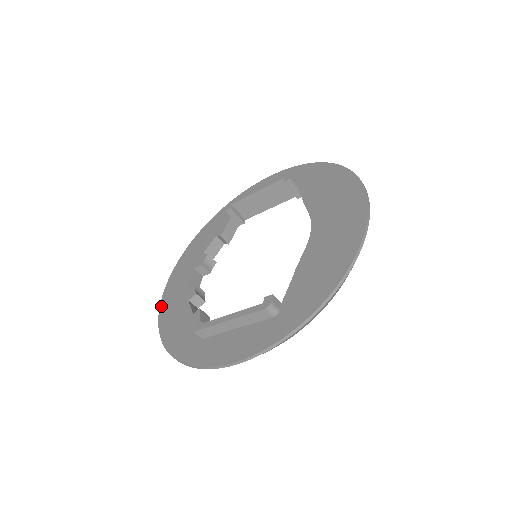
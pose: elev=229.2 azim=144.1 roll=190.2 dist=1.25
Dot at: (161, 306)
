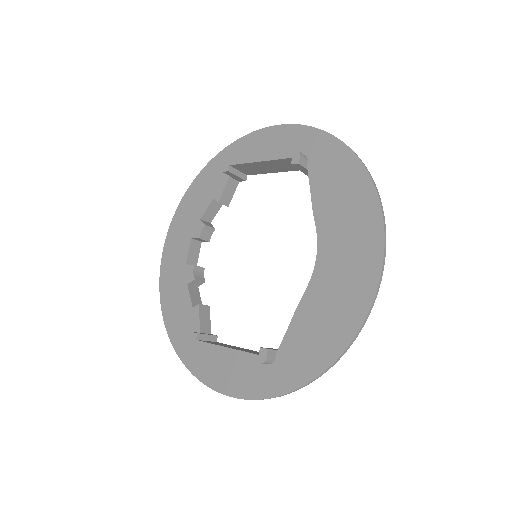
Dot at: (161, 275)
